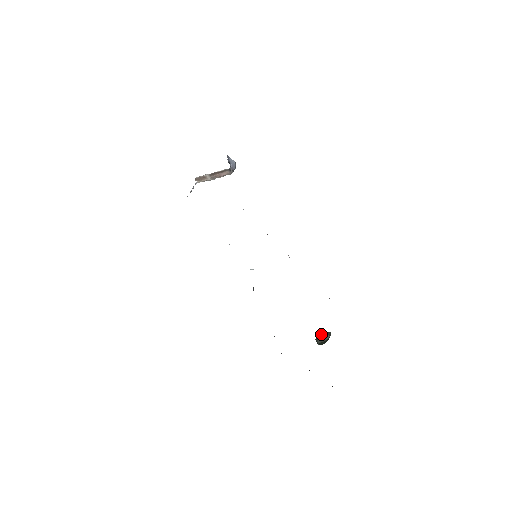
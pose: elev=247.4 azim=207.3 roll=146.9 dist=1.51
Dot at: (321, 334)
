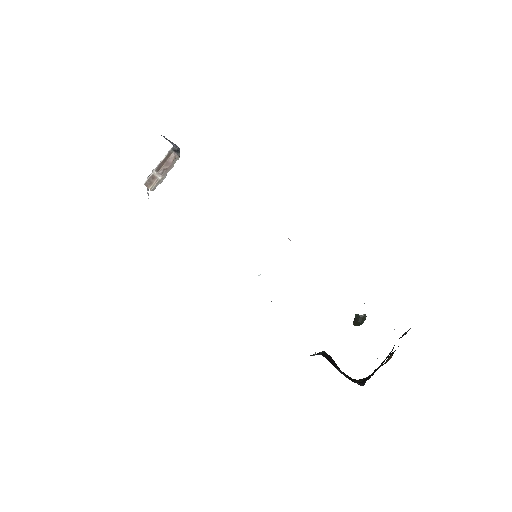
Dot at: (357, 319)
